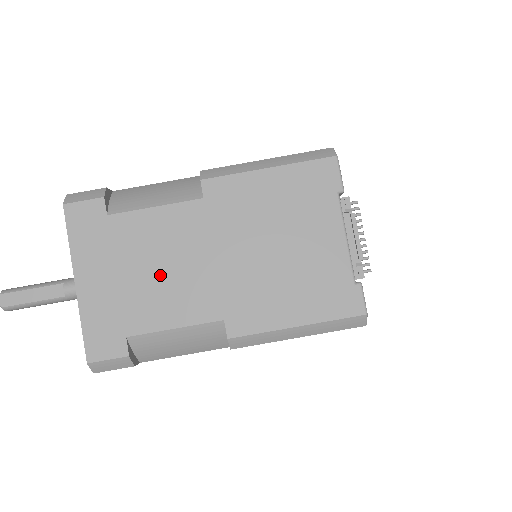
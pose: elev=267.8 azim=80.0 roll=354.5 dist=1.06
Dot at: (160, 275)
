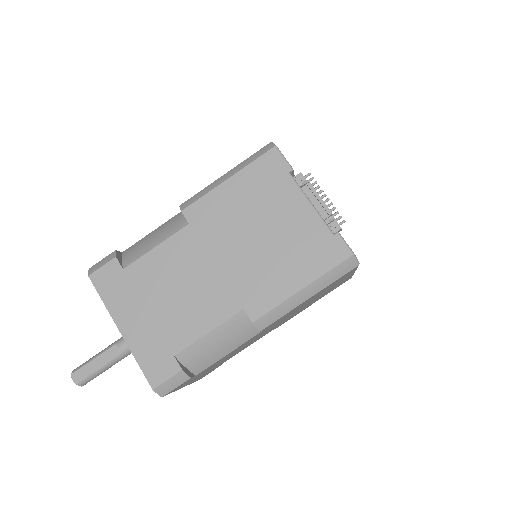
Dot at: (180, 296)
